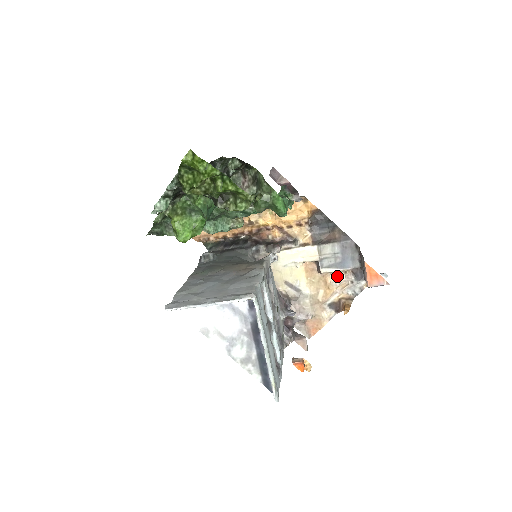
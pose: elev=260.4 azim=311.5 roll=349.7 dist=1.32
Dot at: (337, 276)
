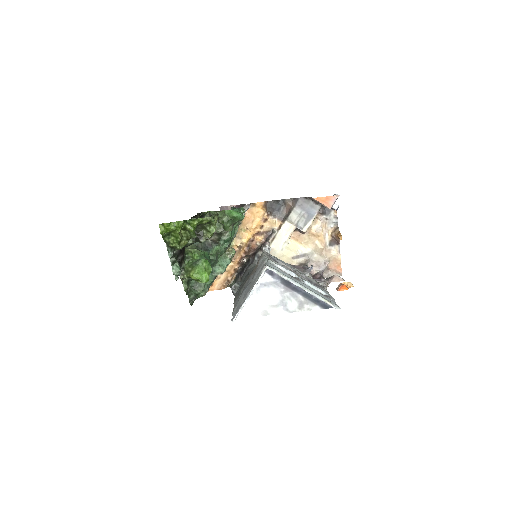
Dot at: (315, 225)
